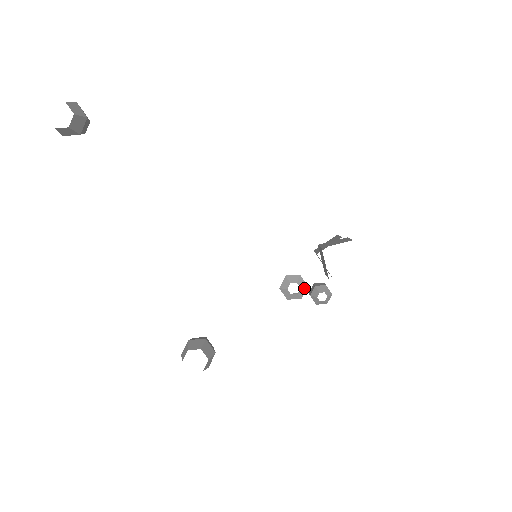
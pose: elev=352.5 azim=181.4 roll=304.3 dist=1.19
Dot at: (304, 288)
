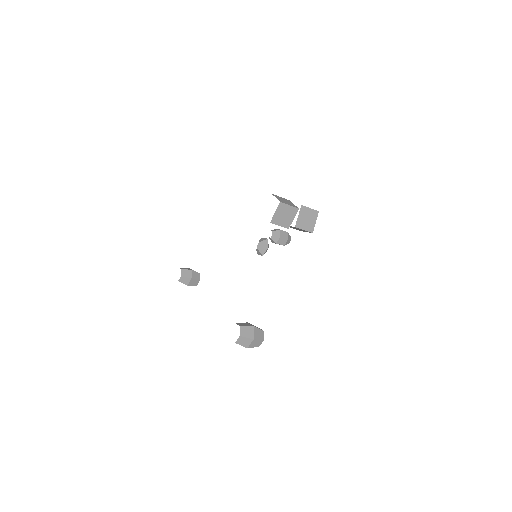
Dot at: (265, 241)
